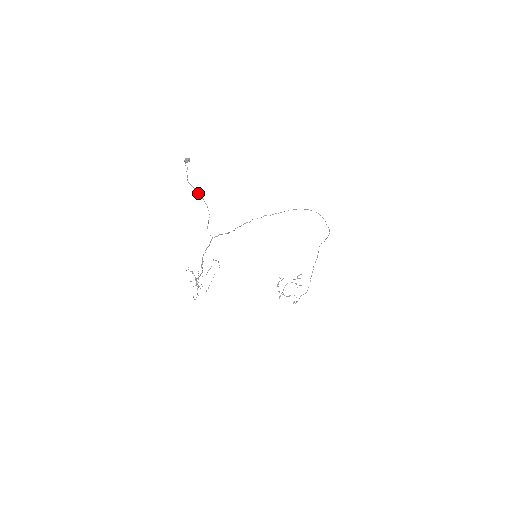
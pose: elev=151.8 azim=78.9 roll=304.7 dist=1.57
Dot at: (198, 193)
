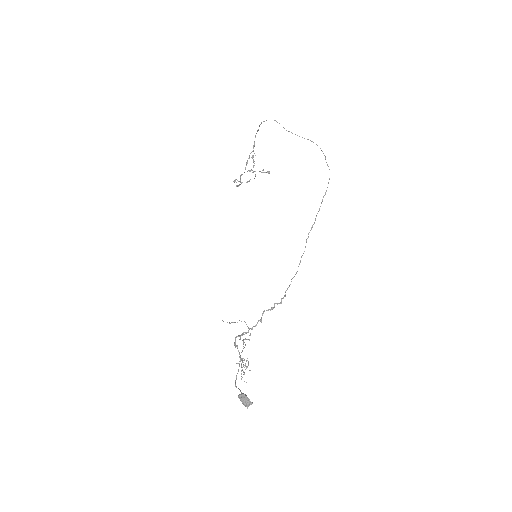
Dot at: occluded
